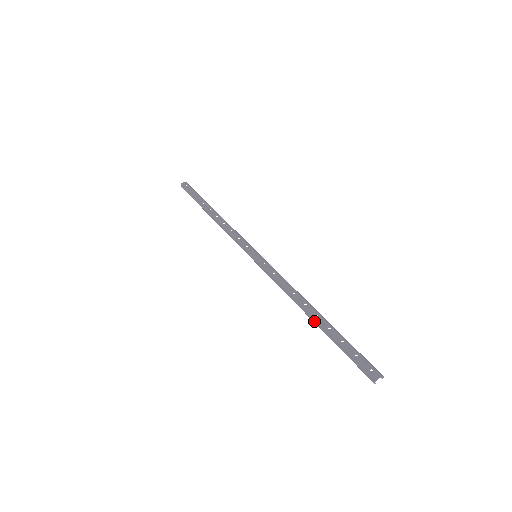
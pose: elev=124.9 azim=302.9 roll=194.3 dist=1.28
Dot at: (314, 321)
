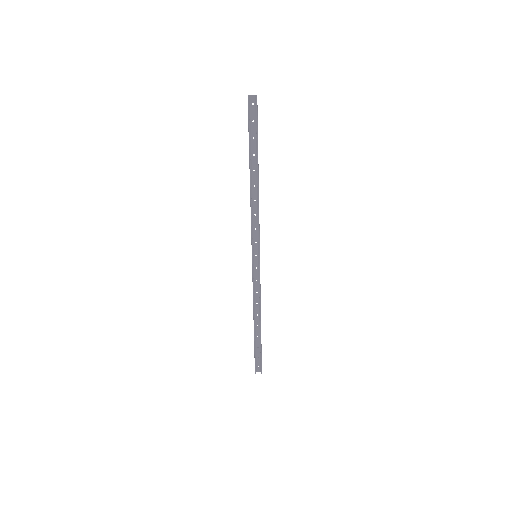
Dot at: (250, 170)
